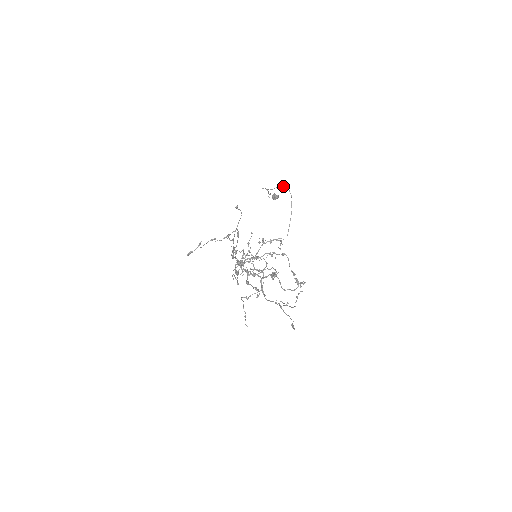
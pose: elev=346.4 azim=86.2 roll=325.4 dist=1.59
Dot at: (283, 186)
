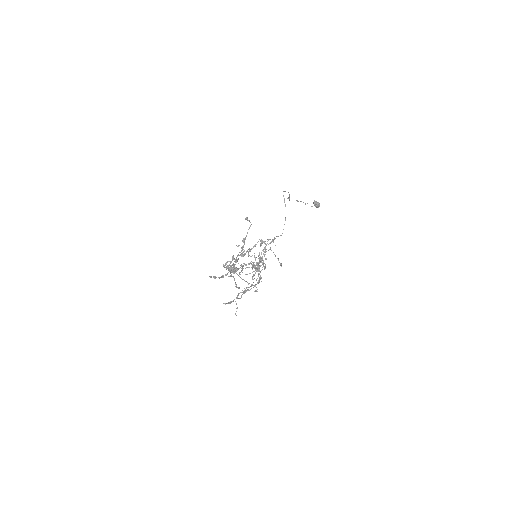
Dot at: occluded
